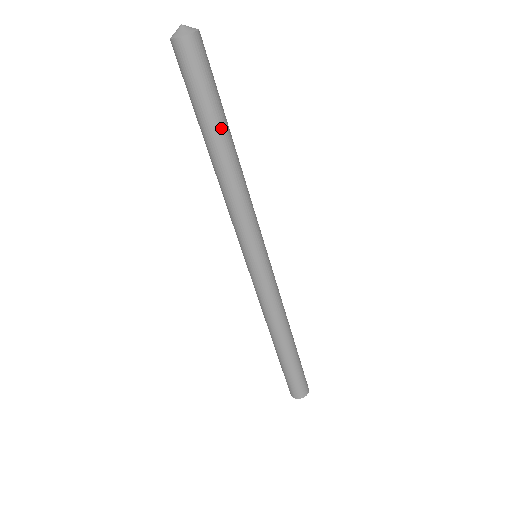
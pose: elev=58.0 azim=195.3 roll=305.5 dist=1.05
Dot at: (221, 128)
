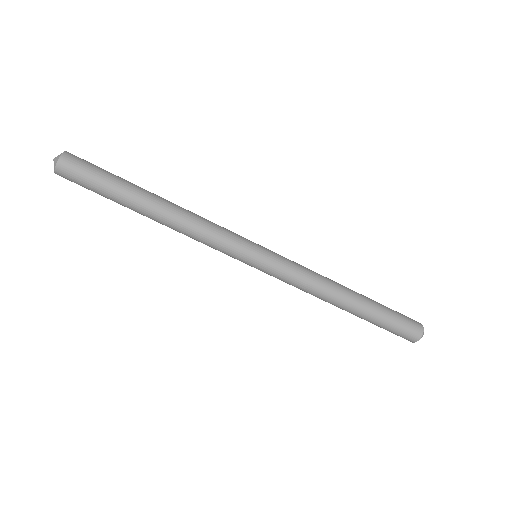
Dot at: (134, 194)
